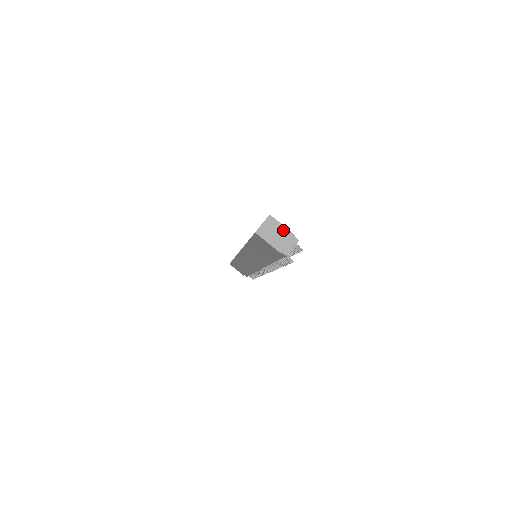
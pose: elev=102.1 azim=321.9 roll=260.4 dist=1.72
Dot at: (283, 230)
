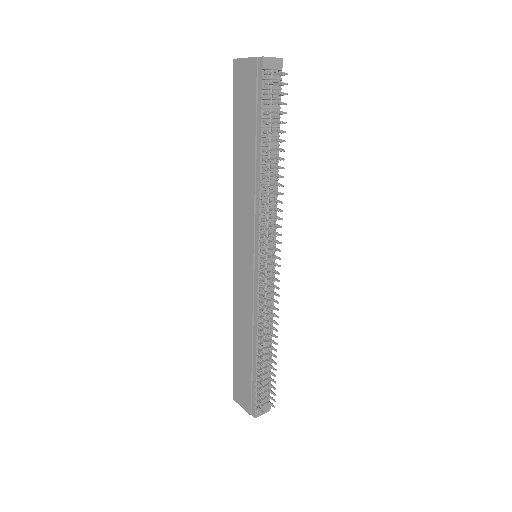
Dot at: occluded
